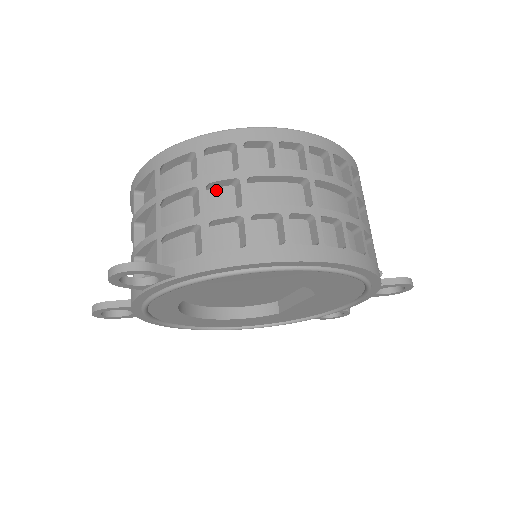
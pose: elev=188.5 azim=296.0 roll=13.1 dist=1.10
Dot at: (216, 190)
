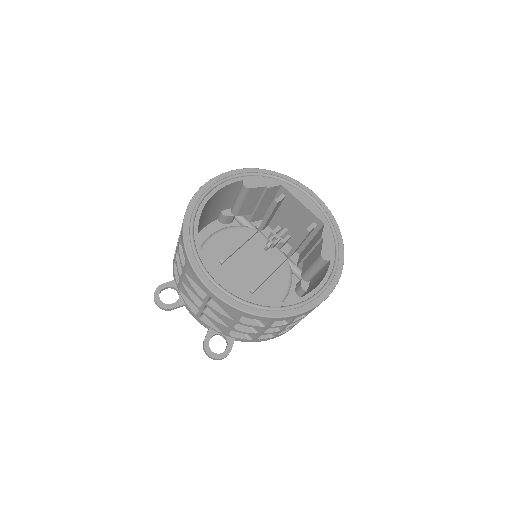
Dot at: occluded
